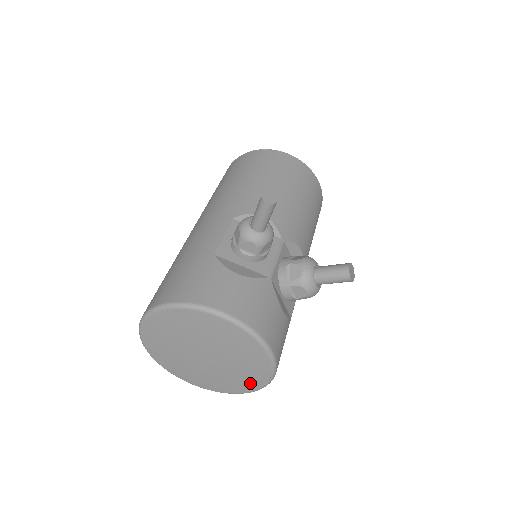
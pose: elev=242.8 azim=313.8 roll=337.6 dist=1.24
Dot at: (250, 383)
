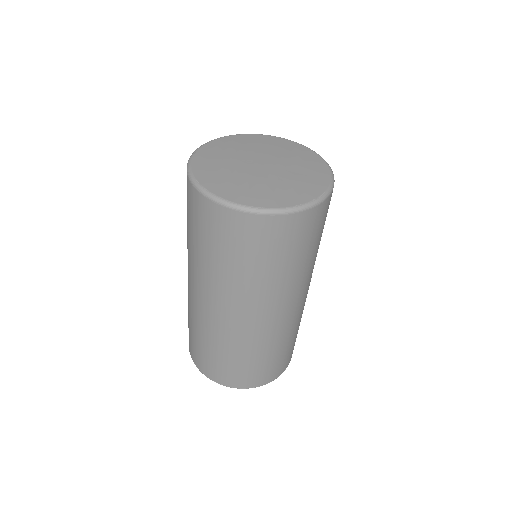
Dot at: (319, 175)
